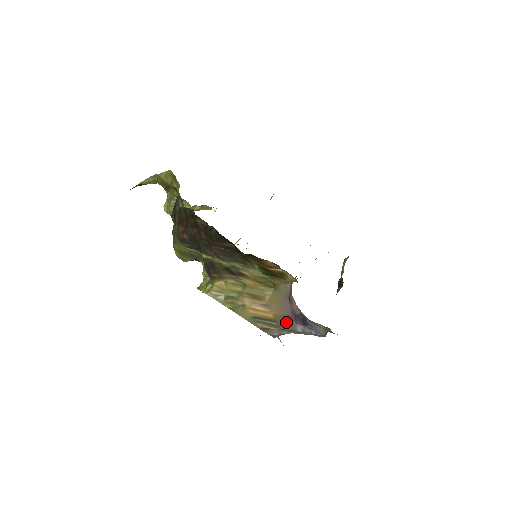
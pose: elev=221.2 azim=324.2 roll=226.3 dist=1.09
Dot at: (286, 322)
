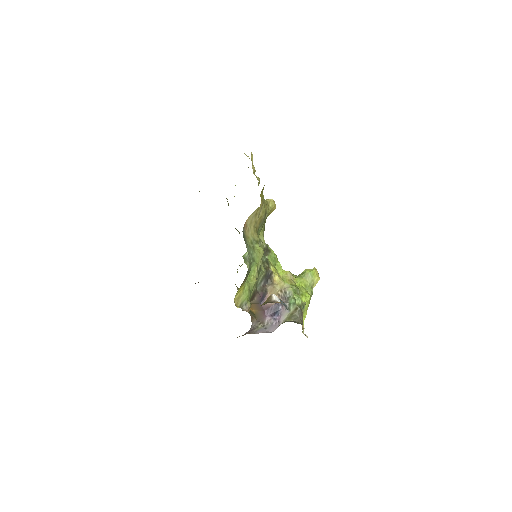
Dot at: (261, 316)
